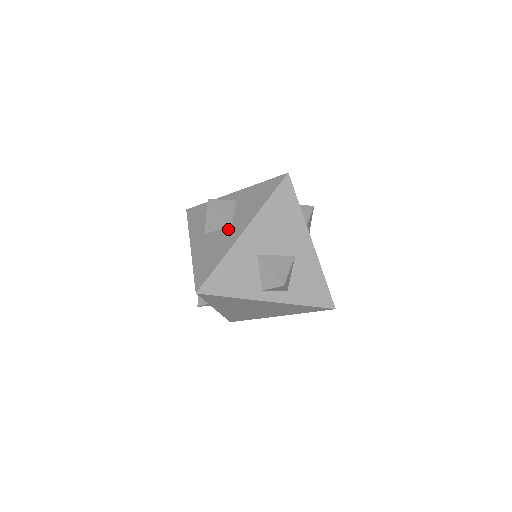
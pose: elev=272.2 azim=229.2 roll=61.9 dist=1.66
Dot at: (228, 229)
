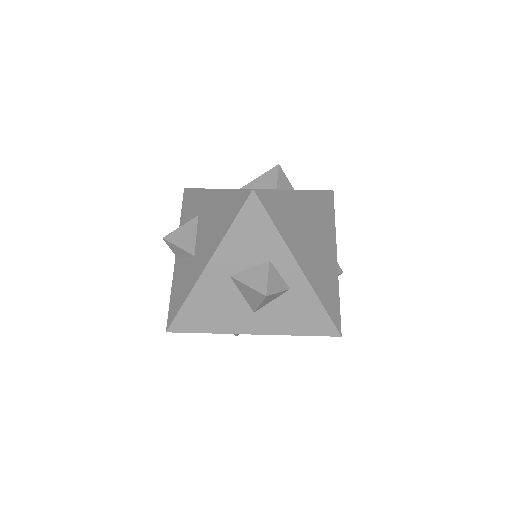
Dot at: (248, 311)
